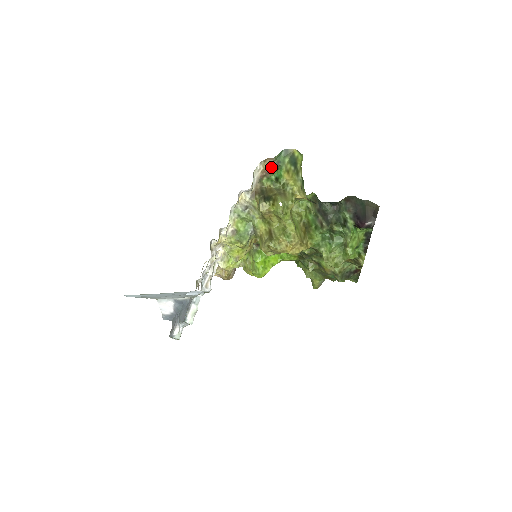
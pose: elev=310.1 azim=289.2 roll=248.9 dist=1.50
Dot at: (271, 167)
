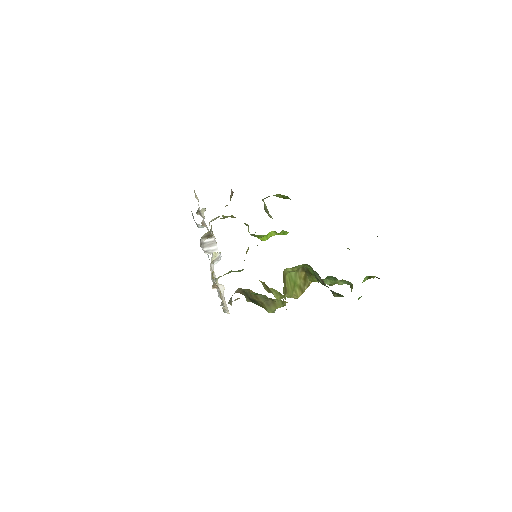
Dot at: occluded
